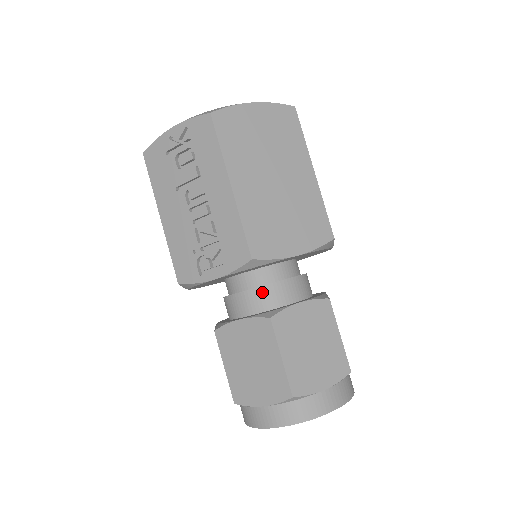
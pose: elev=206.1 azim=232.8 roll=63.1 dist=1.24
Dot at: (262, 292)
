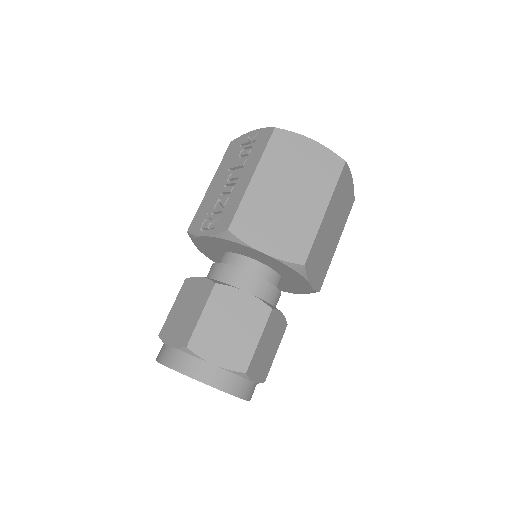
Dot at: (230, 270)
